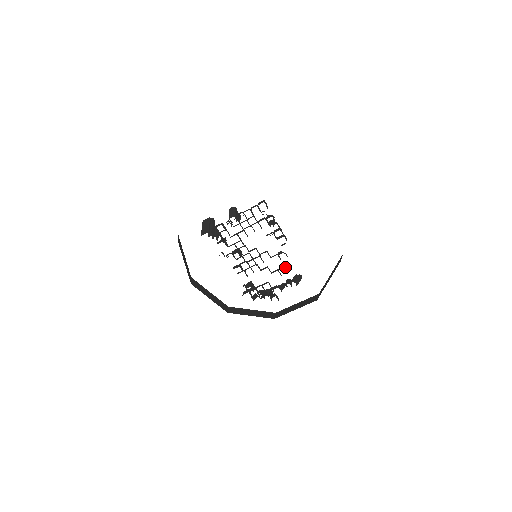
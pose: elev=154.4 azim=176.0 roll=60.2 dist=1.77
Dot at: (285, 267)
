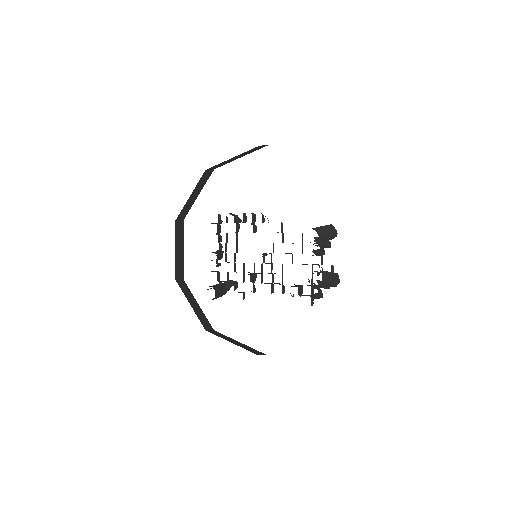
Dot at: occluded
